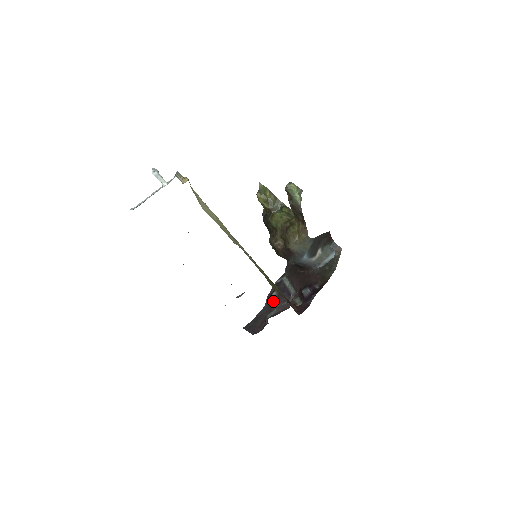
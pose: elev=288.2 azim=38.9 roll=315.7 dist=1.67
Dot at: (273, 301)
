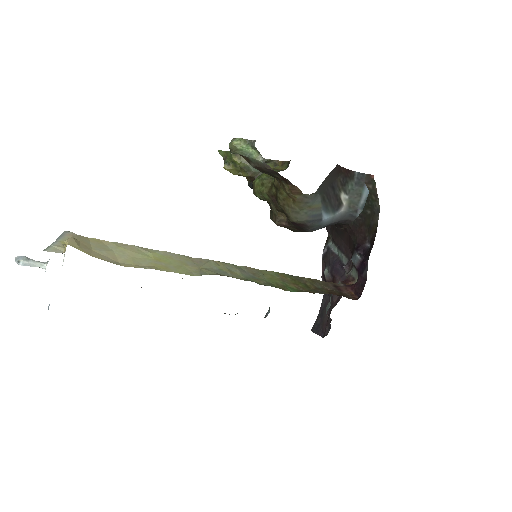
Dot at: occluded
